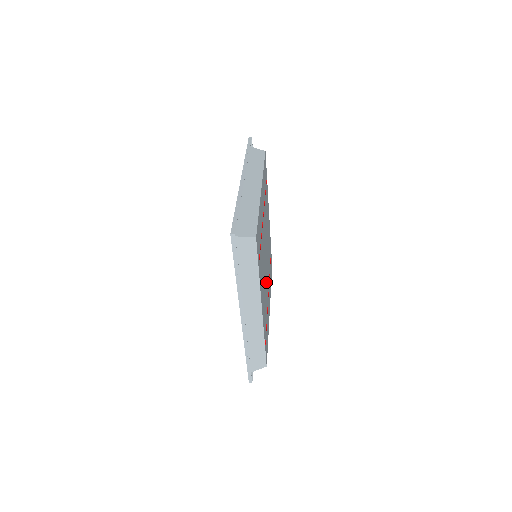
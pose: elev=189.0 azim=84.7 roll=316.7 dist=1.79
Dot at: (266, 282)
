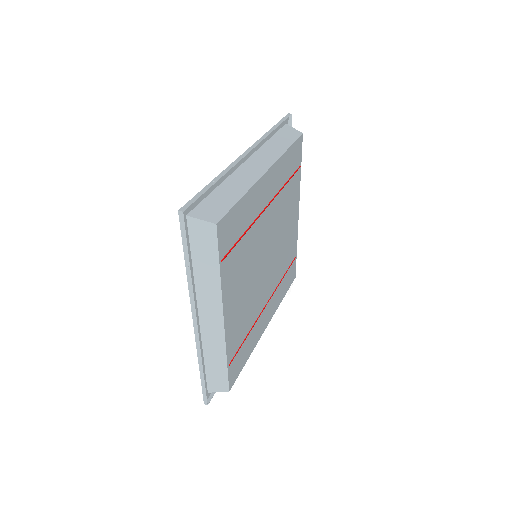
Dot at: (259, 290)
